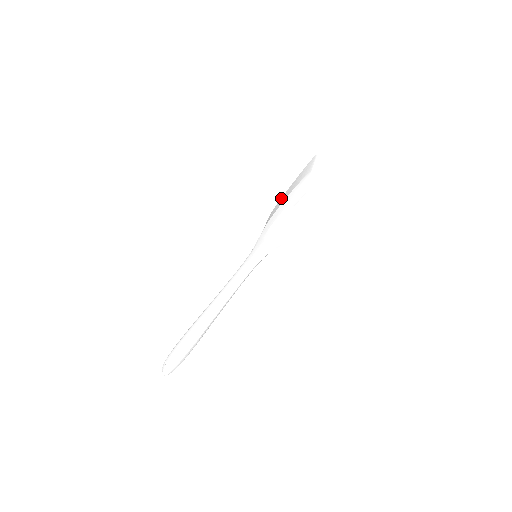
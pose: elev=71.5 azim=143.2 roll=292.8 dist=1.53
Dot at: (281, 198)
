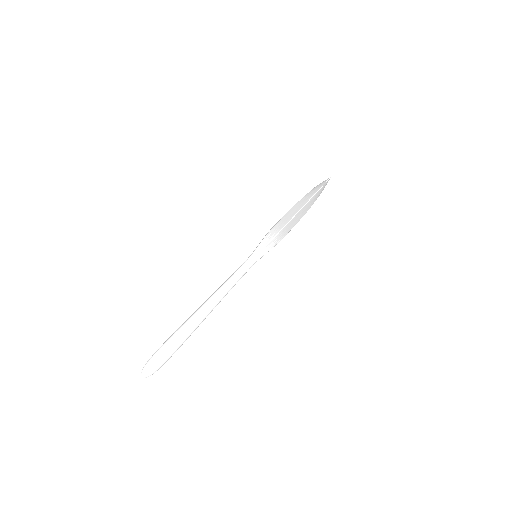
Dot at: occluded
